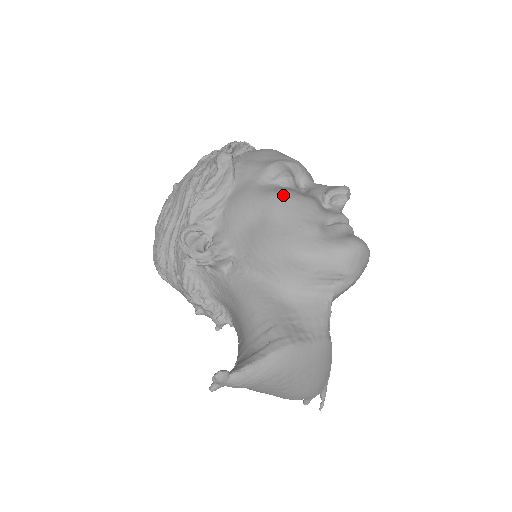
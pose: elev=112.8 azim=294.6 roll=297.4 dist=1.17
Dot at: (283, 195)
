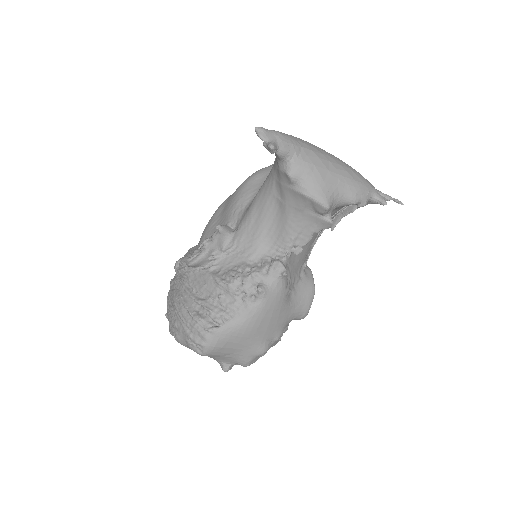
Dot at: occluded
